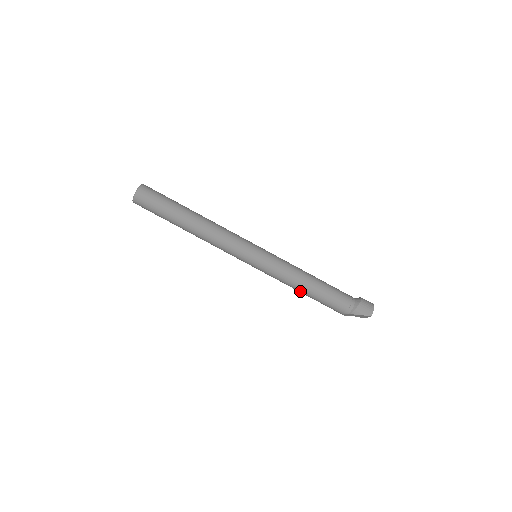
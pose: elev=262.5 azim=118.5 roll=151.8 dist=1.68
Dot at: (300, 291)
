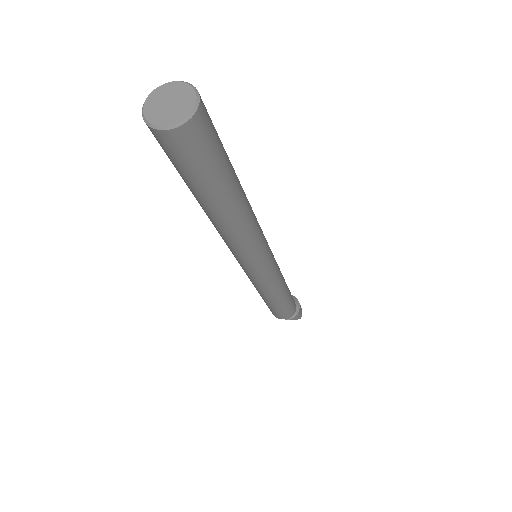
Dot at: (270, 300)
